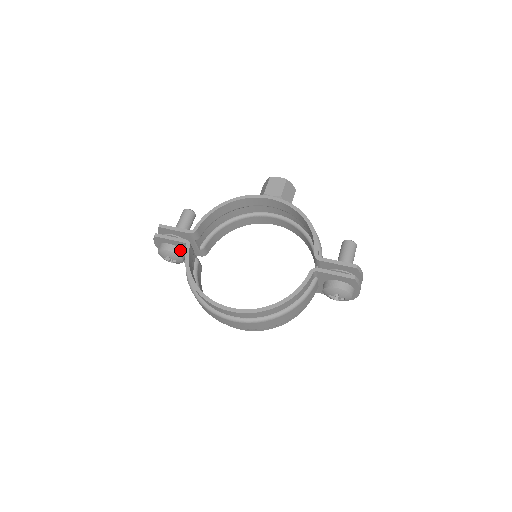
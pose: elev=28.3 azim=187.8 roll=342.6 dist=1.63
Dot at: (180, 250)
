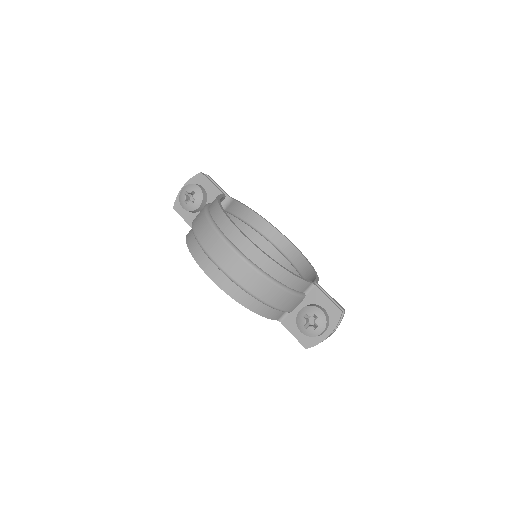
Dot at: (206, 199)
